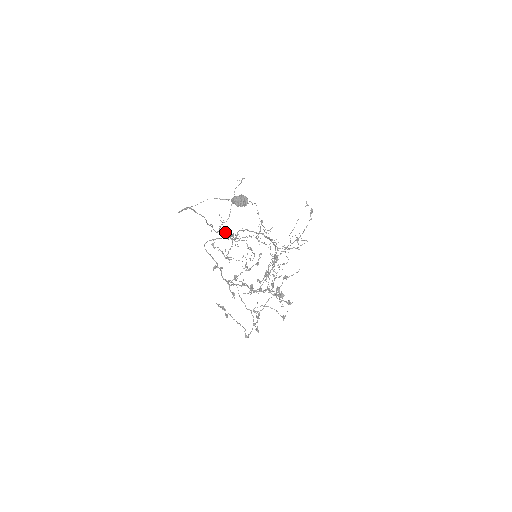
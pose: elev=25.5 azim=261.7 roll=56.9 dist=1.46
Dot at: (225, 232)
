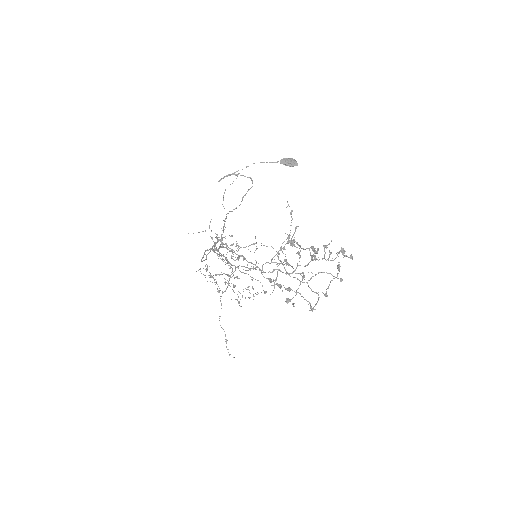
Dot at: (223, 232)
